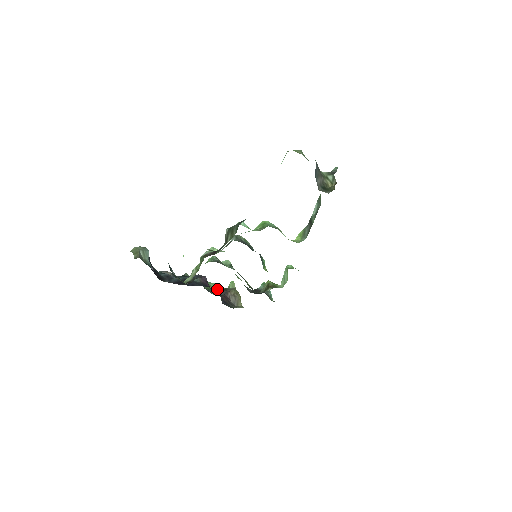
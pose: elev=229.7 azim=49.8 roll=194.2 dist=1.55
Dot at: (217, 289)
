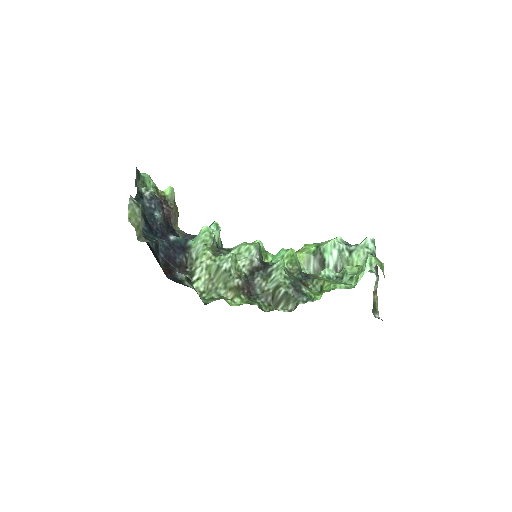
Dot at: occluded
